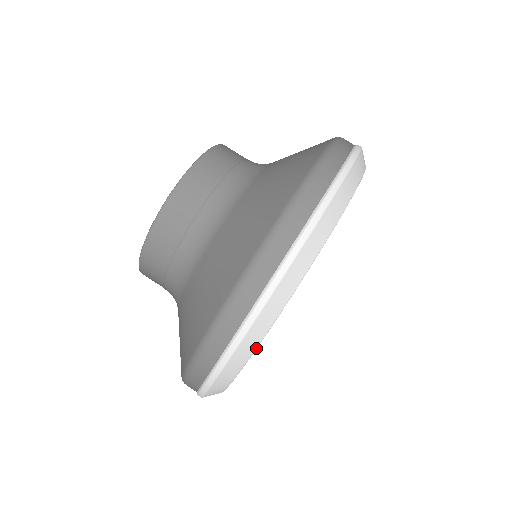
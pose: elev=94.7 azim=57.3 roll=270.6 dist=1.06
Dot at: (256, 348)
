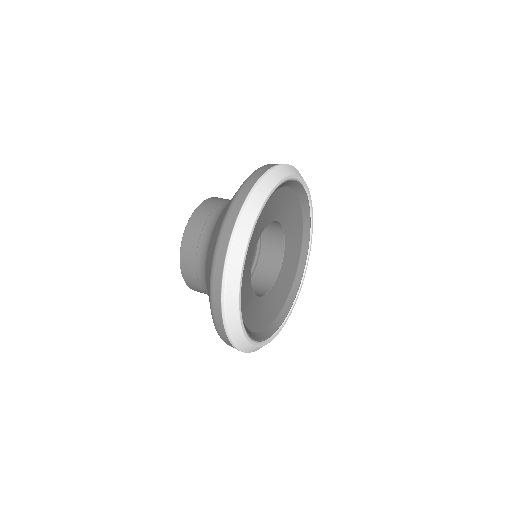
Dot at: (254, 224)
